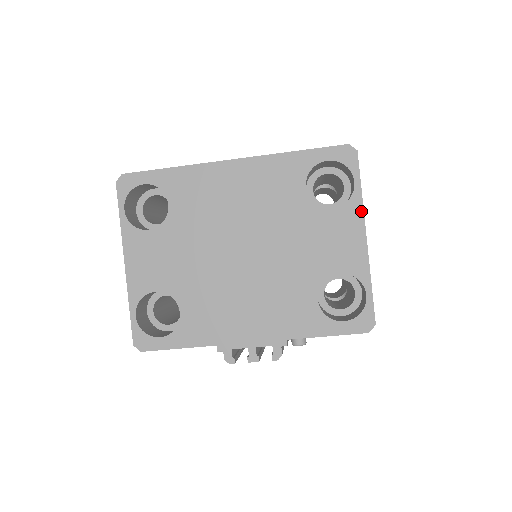
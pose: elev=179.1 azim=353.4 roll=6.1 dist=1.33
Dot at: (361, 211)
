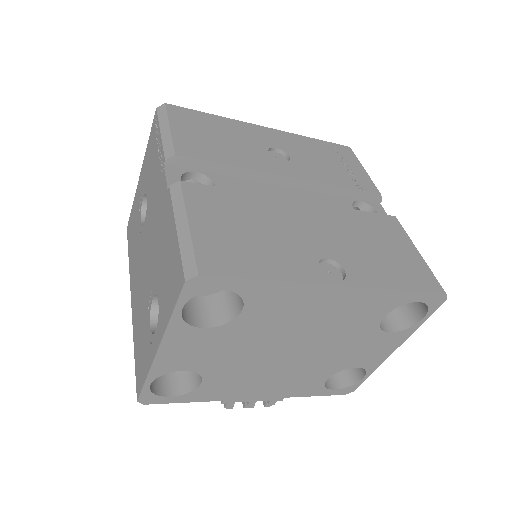
Dot at: (408, 336)
